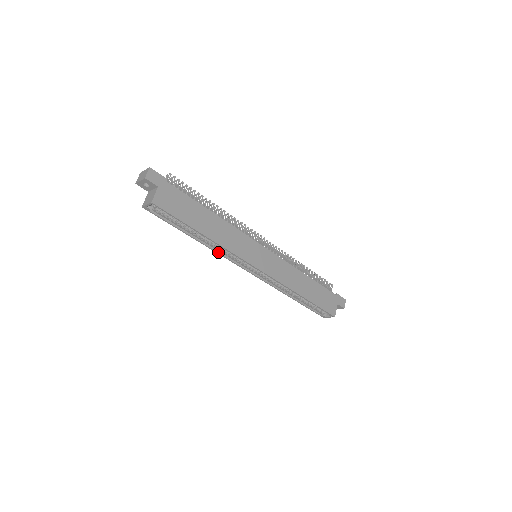
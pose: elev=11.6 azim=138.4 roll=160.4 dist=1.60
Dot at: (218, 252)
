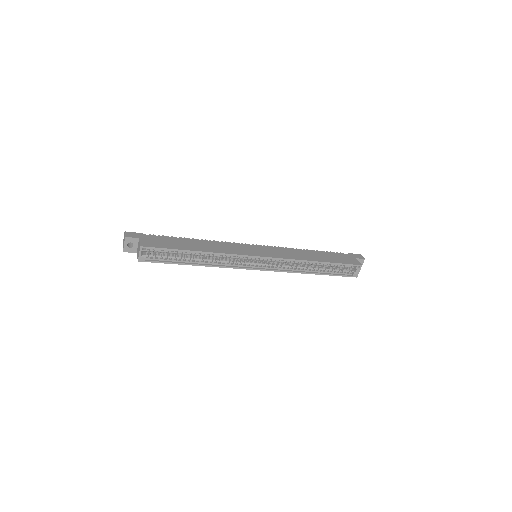
Dot at: (223, 266)
